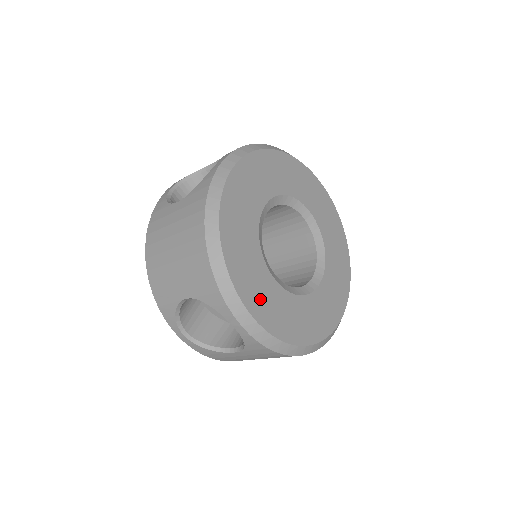
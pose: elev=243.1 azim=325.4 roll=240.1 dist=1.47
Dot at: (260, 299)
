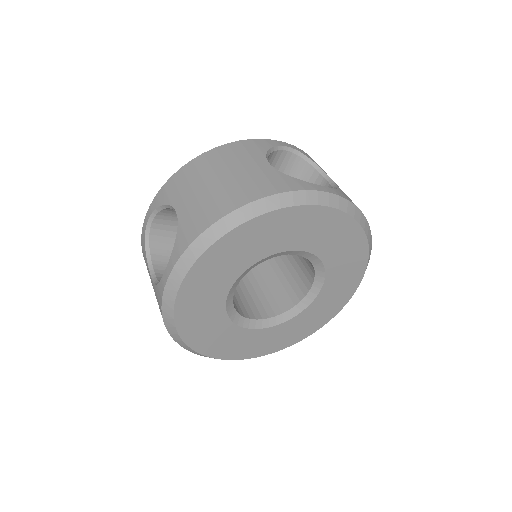
Dot at: (202, 284)
